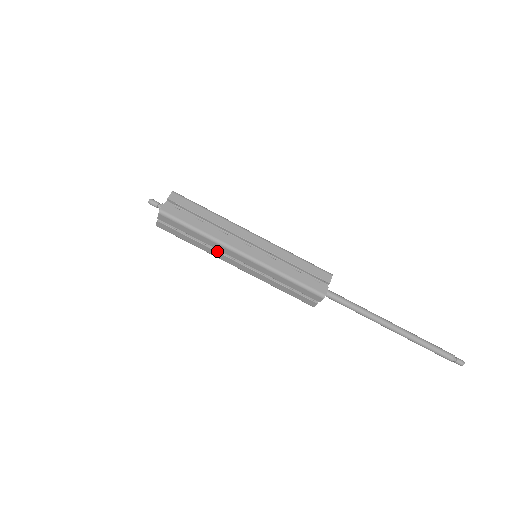
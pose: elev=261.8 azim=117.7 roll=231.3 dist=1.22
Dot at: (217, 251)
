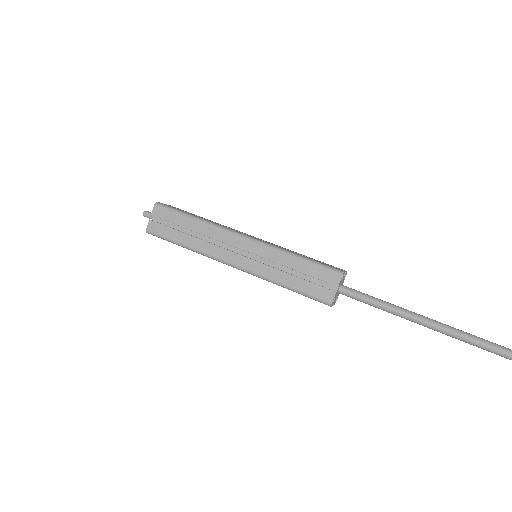
Dot at: (212, 243)
